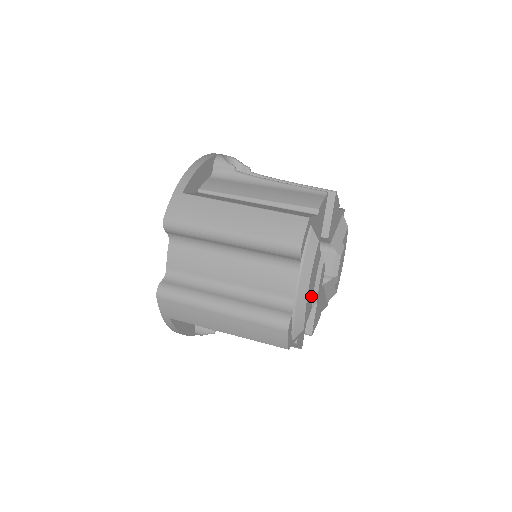
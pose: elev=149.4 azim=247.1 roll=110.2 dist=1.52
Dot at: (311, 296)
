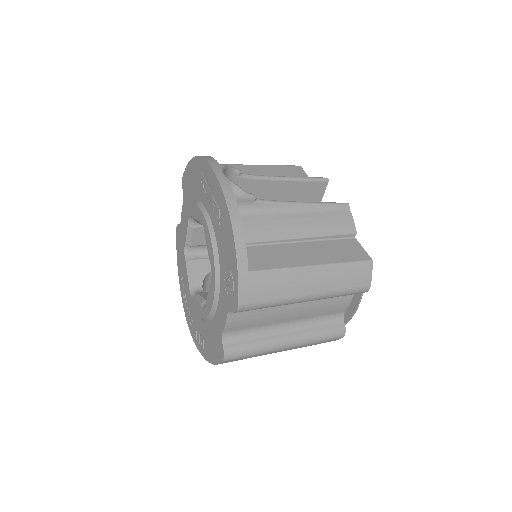
Dot at: occluded
